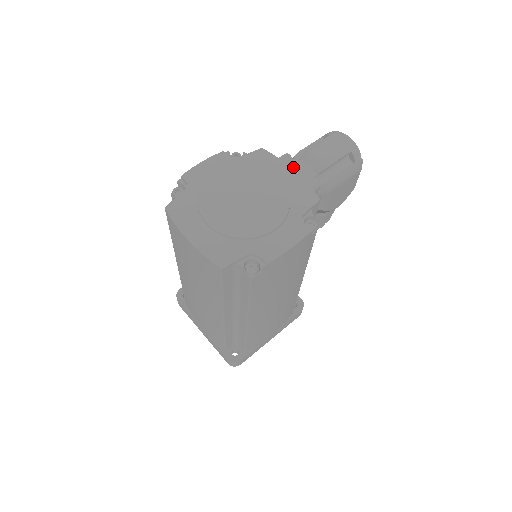
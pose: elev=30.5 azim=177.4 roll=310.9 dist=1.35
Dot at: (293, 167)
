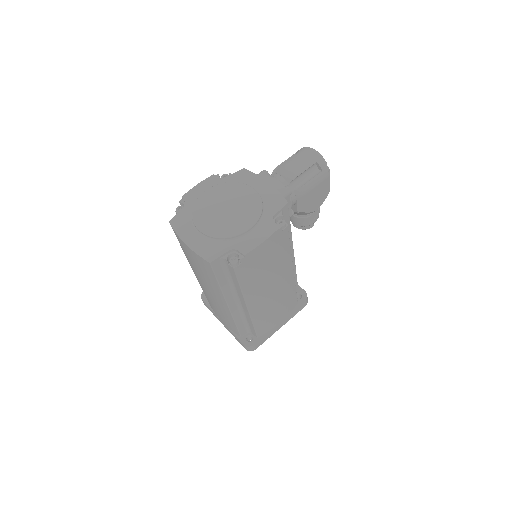
Dot at: (268, 180)
